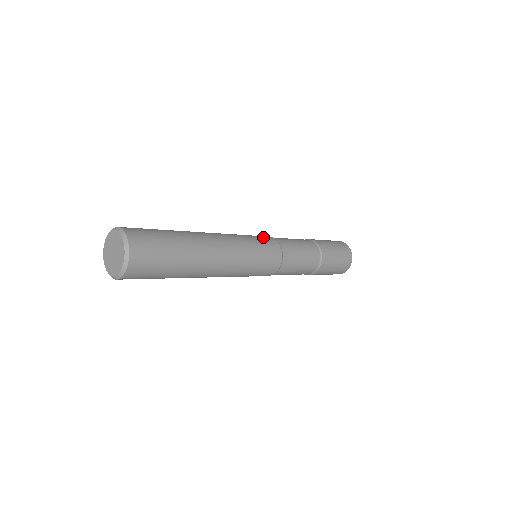
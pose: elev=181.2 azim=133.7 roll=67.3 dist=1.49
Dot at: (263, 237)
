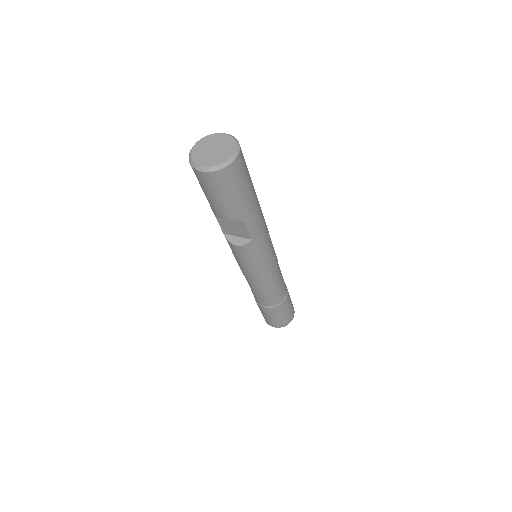
Dot at: occluded
